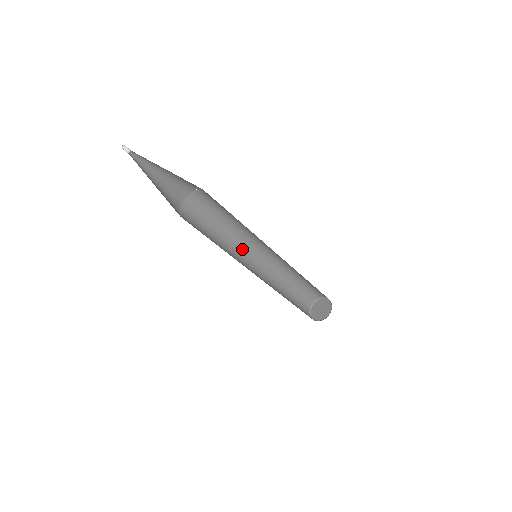
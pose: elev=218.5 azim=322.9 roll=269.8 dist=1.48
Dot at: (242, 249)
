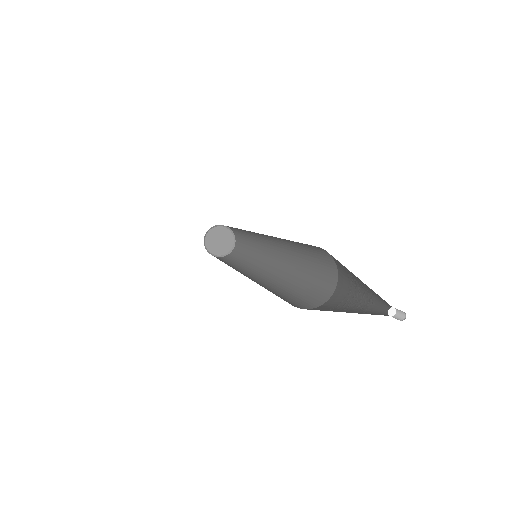
Dot at: occluded
